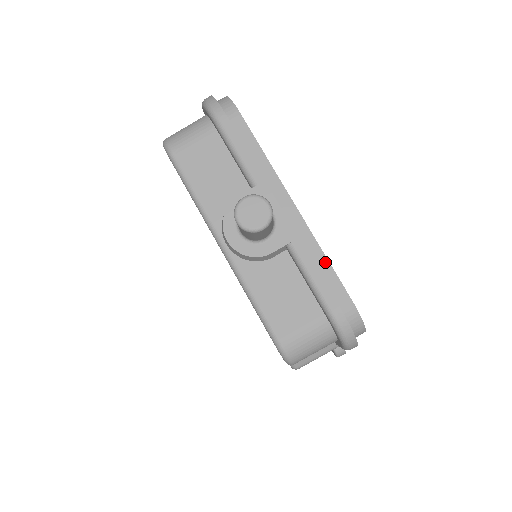
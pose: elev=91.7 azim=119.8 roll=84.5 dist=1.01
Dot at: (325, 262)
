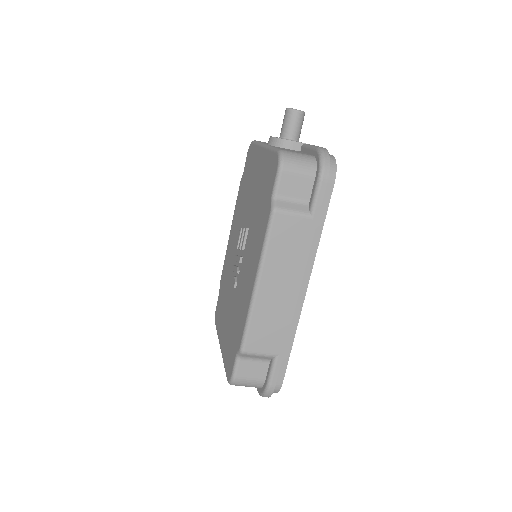
Dot at: occluded
